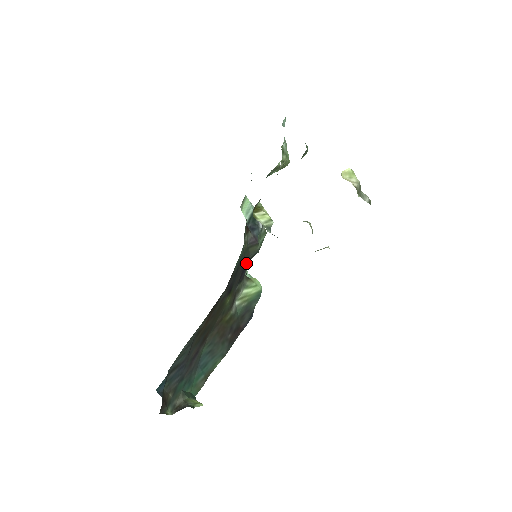
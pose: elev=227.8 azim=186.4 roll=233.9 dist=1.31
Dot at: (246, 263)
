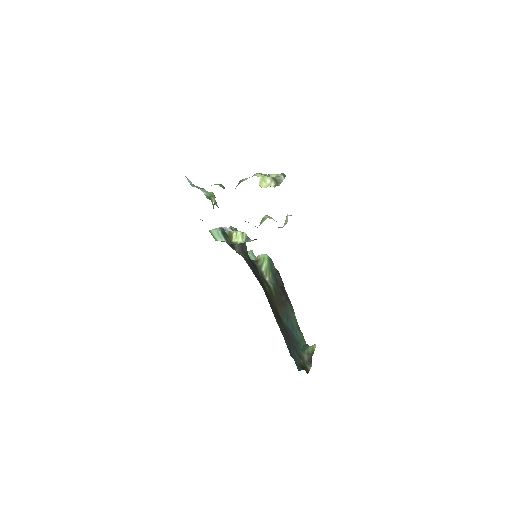
Dot at: (249, 258)
